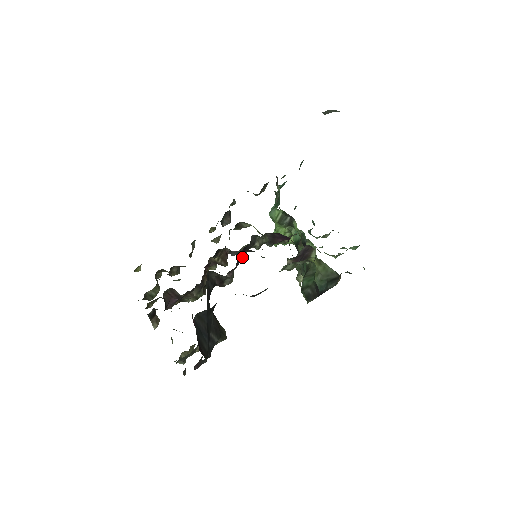
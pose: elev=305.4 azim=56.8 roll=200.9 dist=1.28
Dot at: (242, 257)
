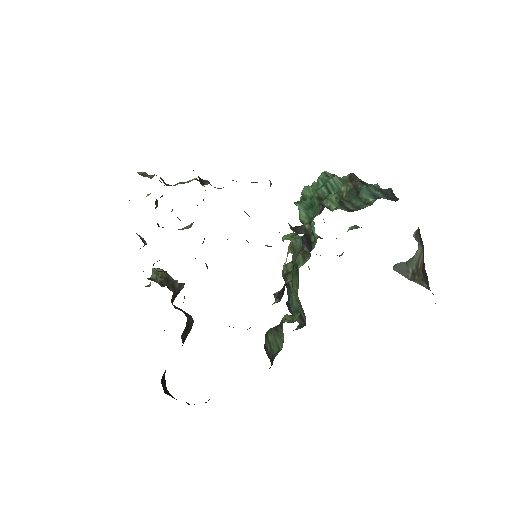
Dot at: occluded
